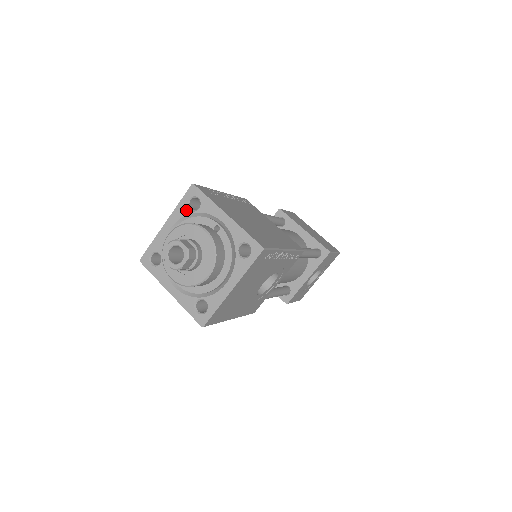
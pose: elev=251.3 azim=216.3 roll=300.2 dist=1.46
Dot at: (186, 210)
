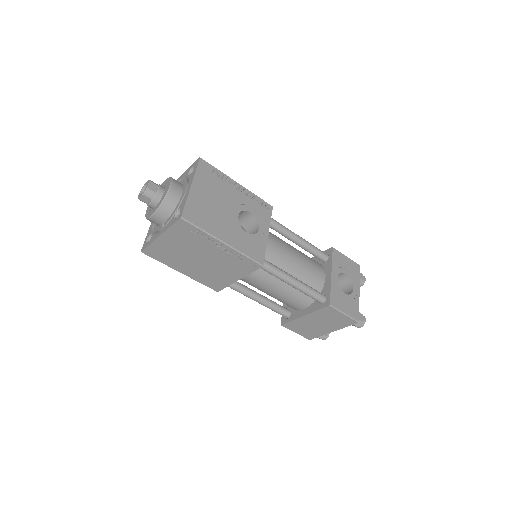
Dot at: occluded
